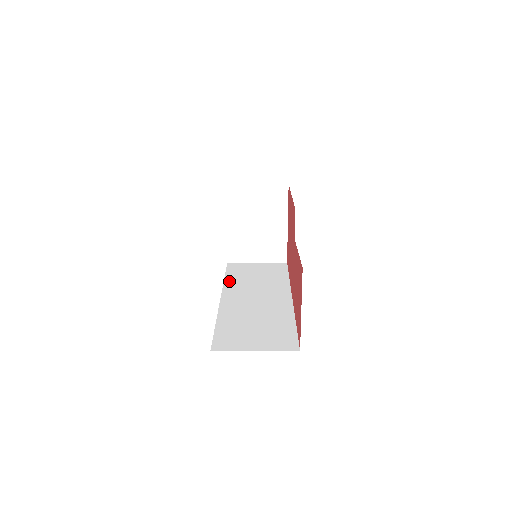
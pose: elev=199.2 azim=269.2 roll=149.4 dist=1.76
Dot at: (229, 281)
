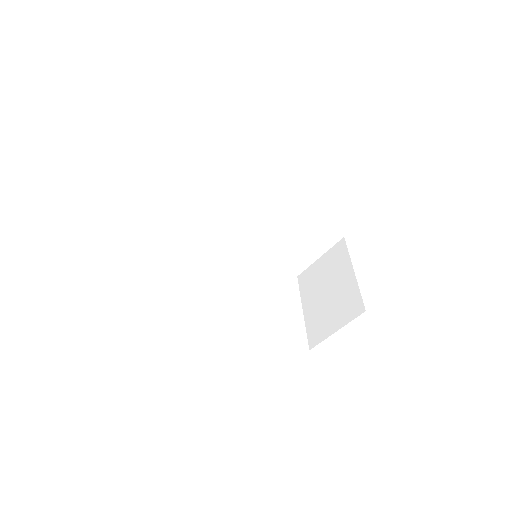
Dot at: occluded
